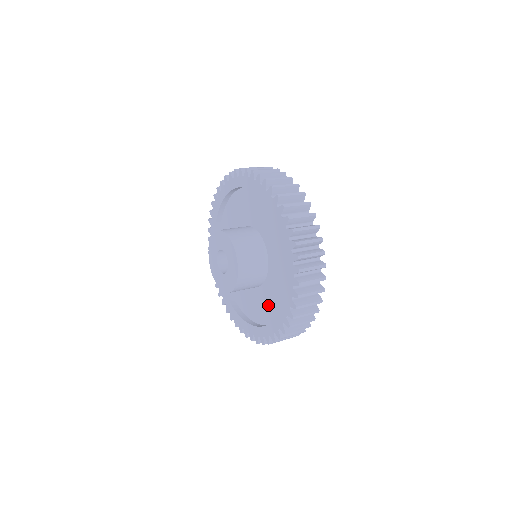
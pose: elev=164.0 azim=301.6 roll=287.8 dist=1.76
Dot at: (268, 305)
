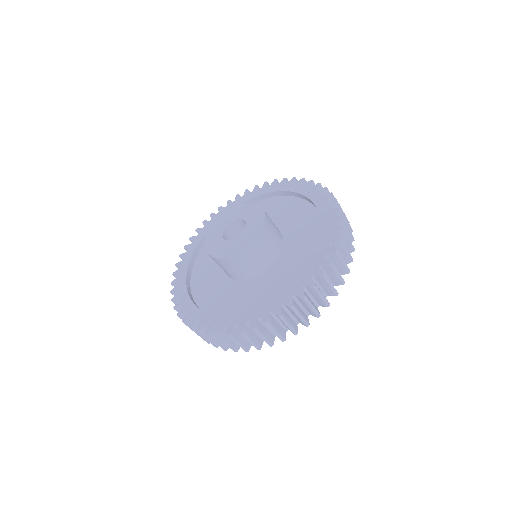
Dot at: (293, 266)
